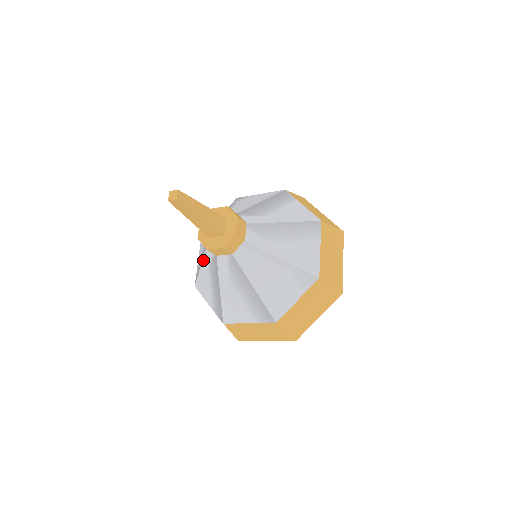
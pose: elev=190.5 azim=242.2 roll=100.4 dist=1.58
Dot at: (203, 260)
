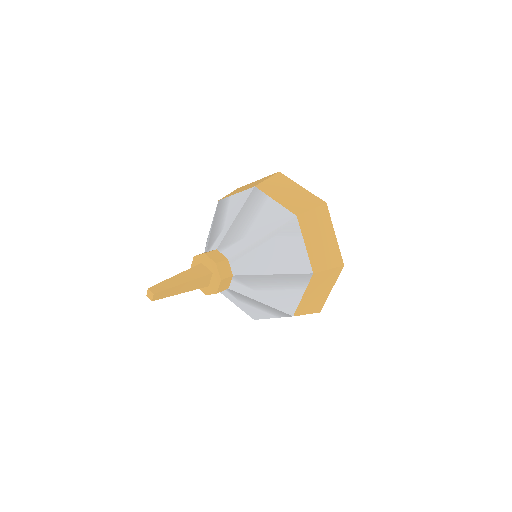
Dot at: (231, 301)
